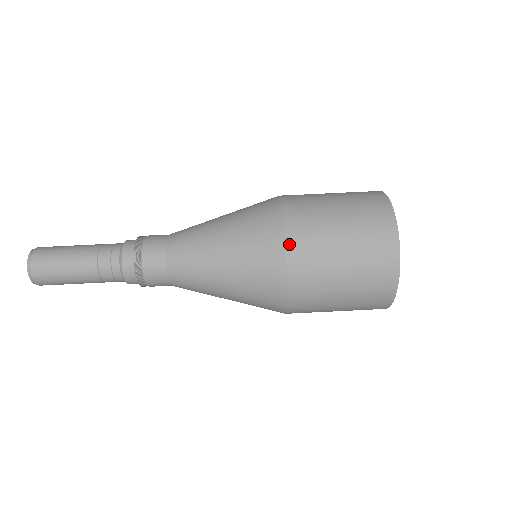
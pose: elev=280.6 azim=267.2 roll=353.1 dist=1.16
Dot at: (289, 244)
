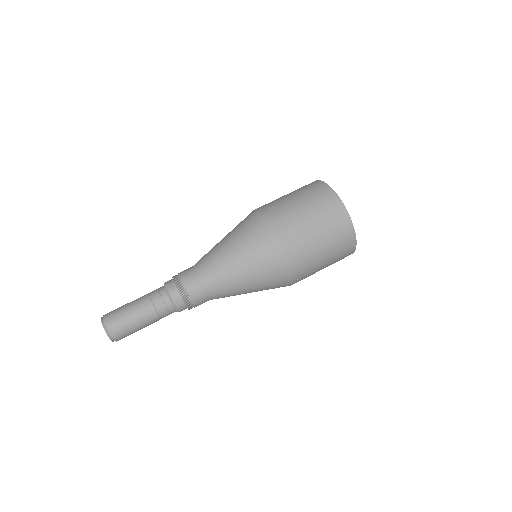
Dot at: (261, 210)
